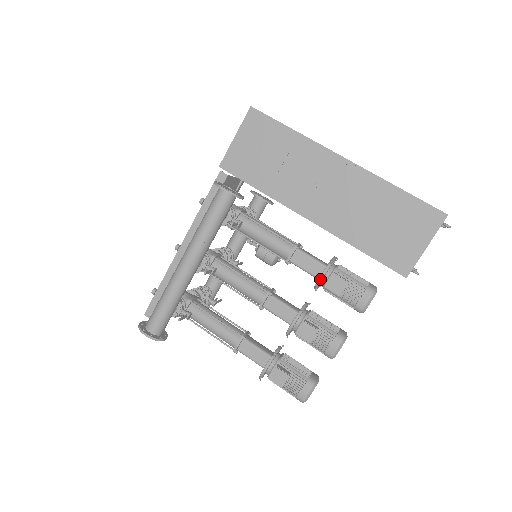
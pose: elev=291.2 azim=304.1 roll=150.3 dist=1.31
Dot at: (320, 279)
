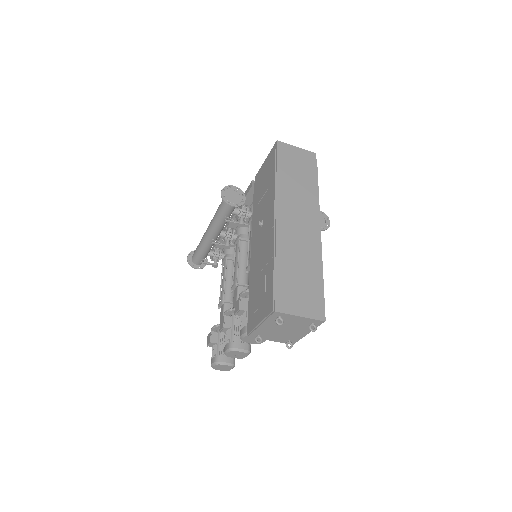
Dot at: (239, 295)
